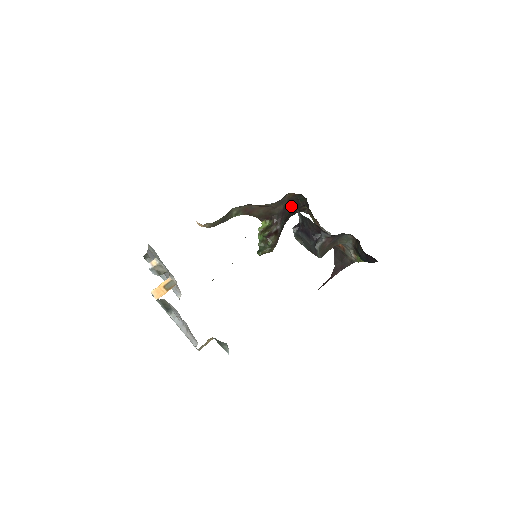
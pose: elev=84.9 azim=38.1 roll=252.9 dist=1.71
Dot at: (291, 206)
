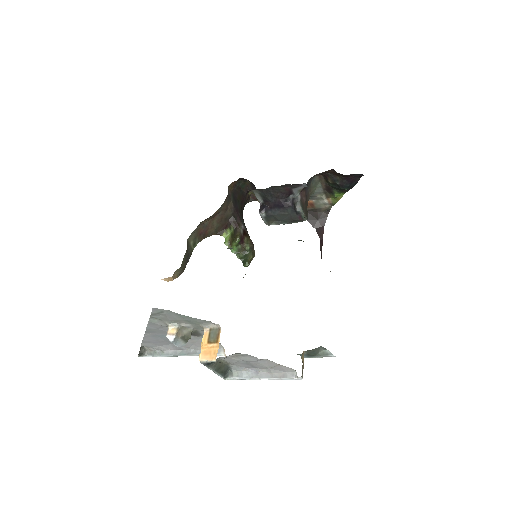
Dot at: (238, 199)
